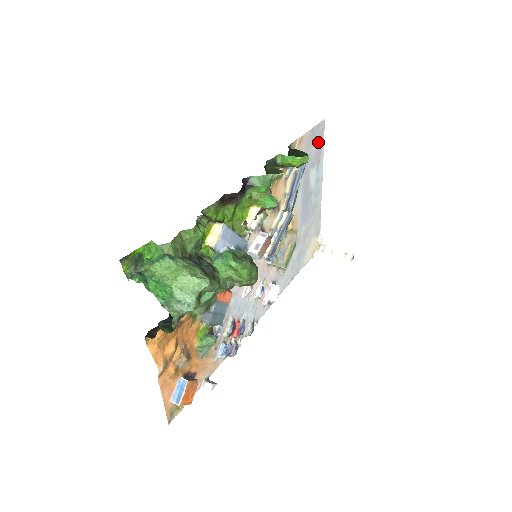
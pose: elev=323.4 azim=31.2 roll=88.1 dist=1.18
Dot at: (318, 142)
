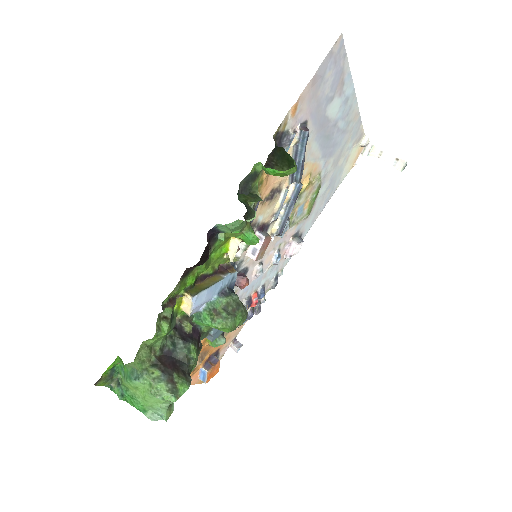
Dot at: (334, 69)
